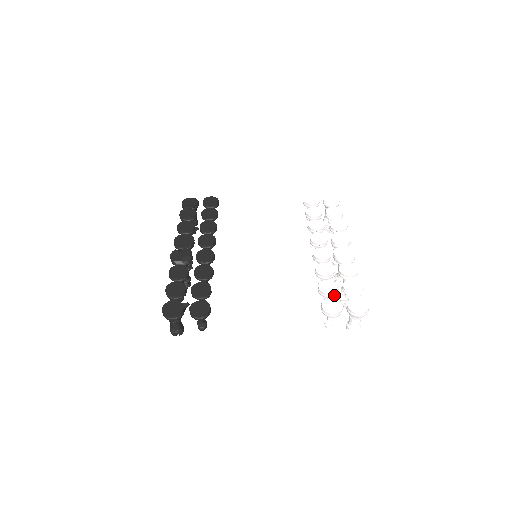
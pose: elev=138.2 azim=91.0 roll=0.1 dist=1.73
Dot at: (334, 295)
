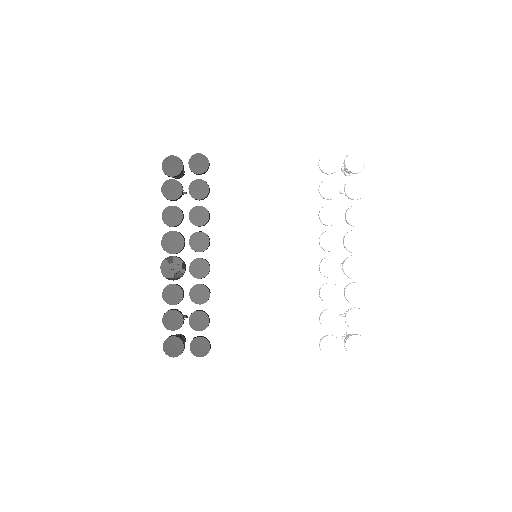
Dot at: (334, 327)
